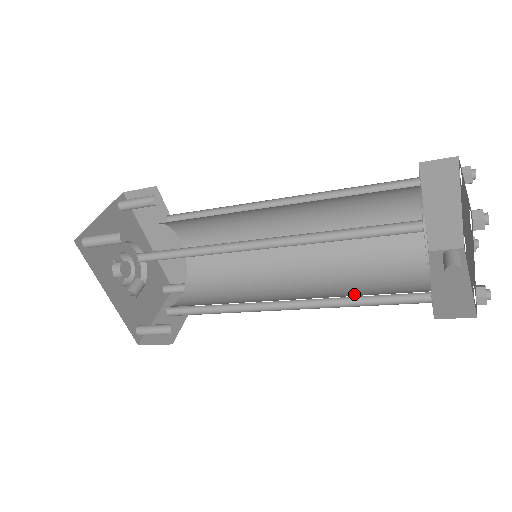
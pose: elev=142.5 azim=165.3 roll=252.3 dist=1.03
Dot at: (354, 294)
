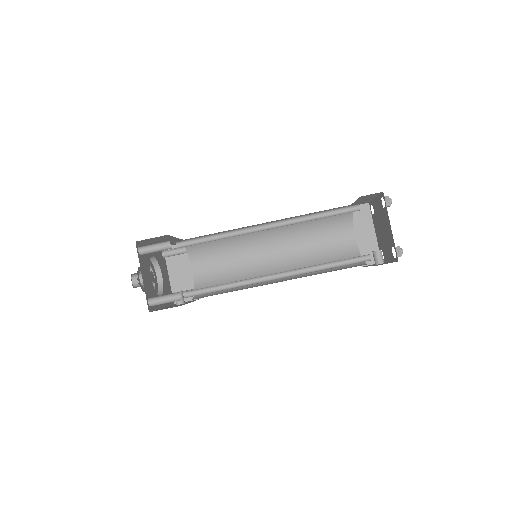
Dot at: (317, 257)
